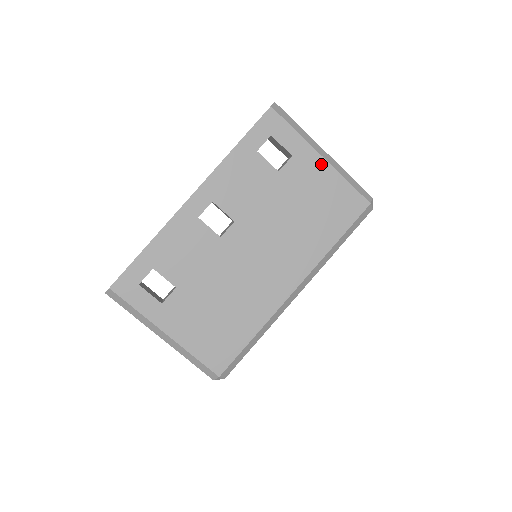
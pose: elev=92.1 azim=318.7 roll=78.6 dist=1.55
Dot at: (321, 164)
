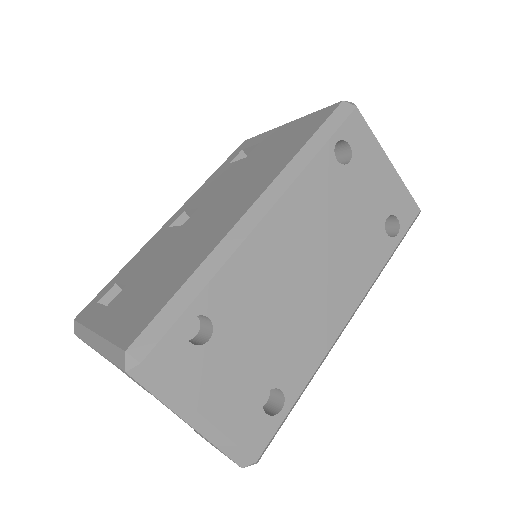
Dot at: (285, 127)
